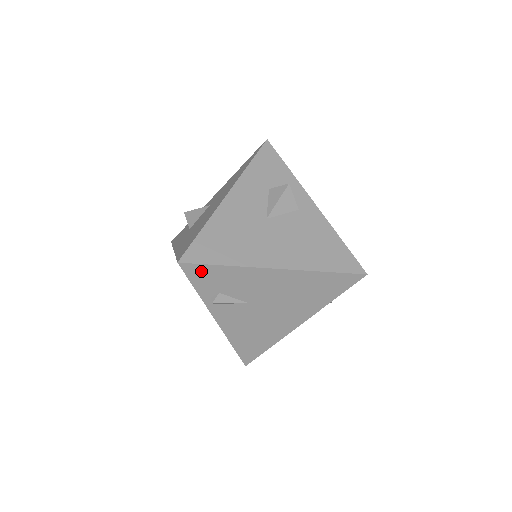
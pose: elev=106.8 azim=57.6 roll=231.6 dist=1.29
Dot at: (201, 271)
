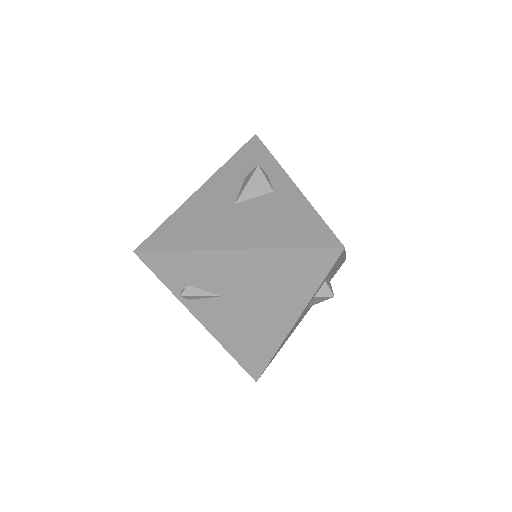
Dot at: (159, 260)
